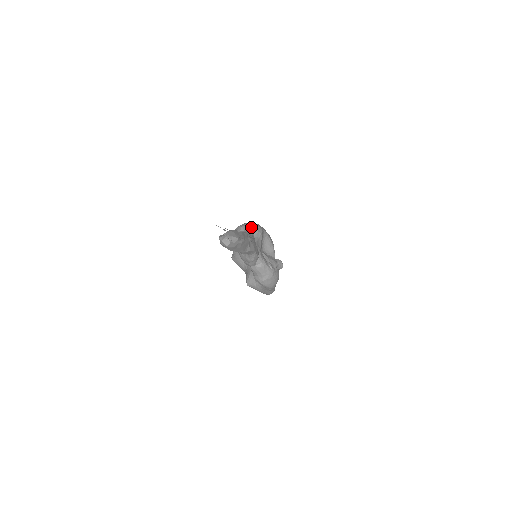
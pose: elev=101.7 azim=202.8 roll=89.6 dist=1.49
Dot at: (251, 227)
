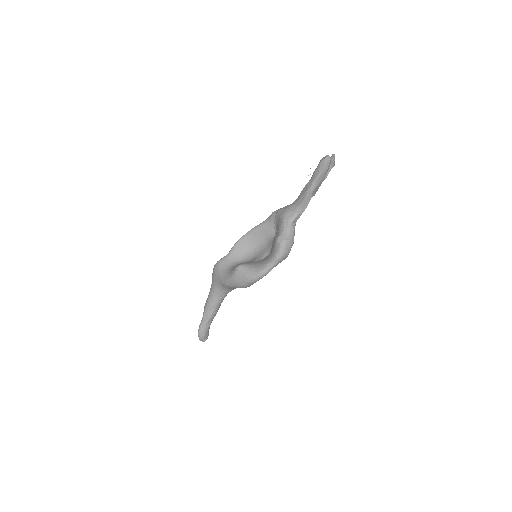
Dot at: occluded
